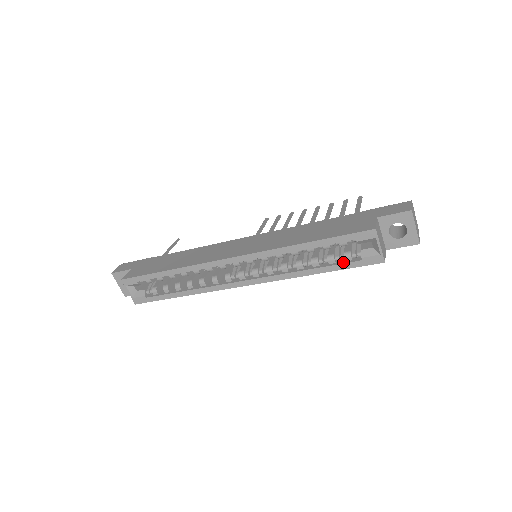
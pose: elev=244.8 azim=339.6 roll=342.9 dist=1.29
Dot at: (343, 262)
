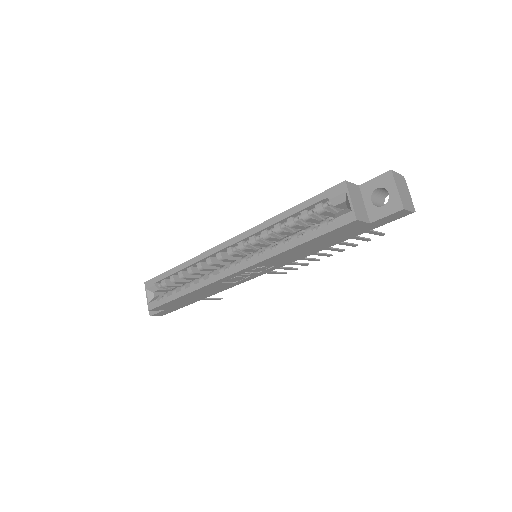
Dot at: (318, 229)
